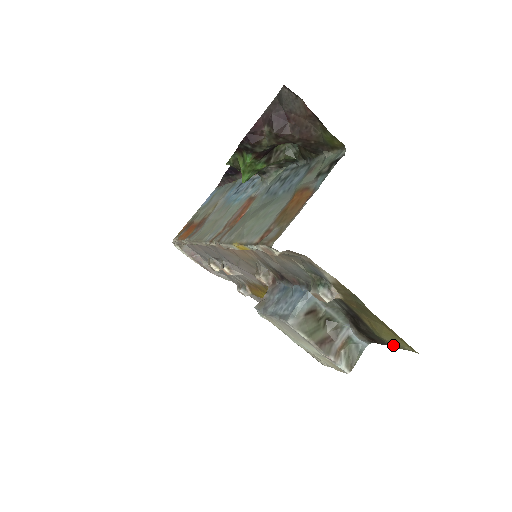
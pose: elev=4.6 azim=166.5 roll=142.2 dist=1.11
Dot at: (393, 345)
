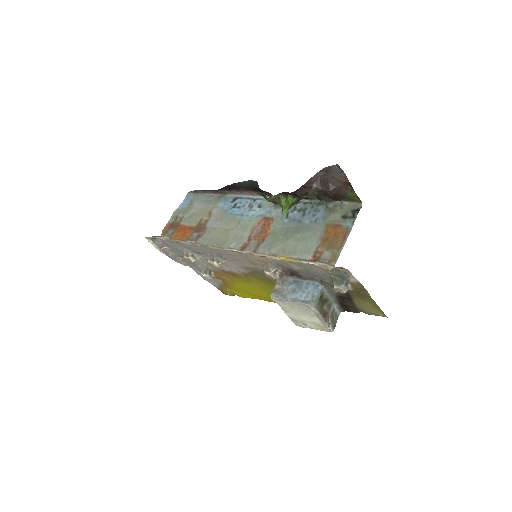
Dot at: (367, 313)
